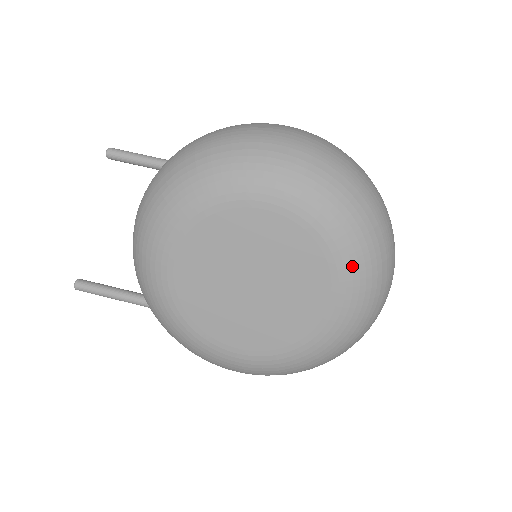
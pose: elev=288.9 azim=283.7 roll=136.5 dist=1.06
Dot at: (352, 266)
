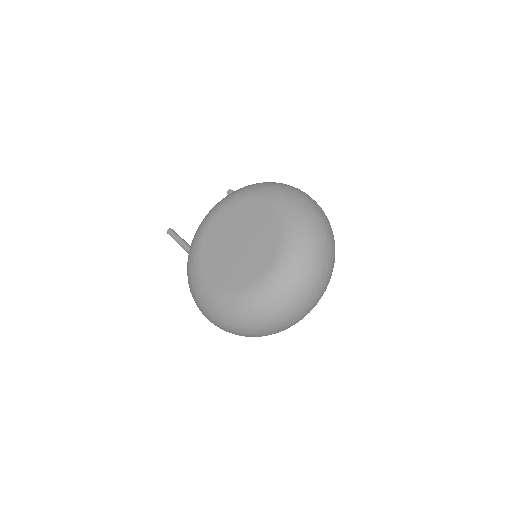
Dot at: (288, 250)
